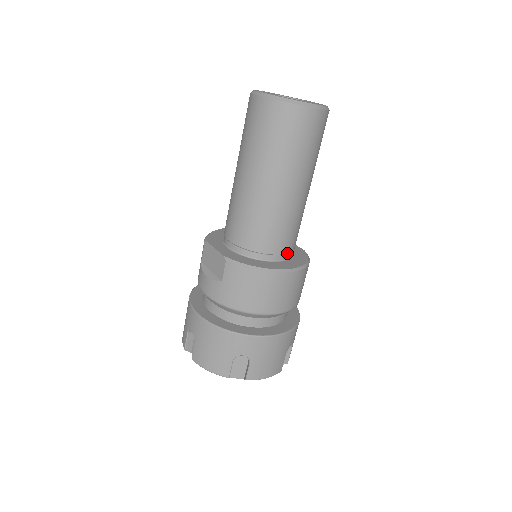
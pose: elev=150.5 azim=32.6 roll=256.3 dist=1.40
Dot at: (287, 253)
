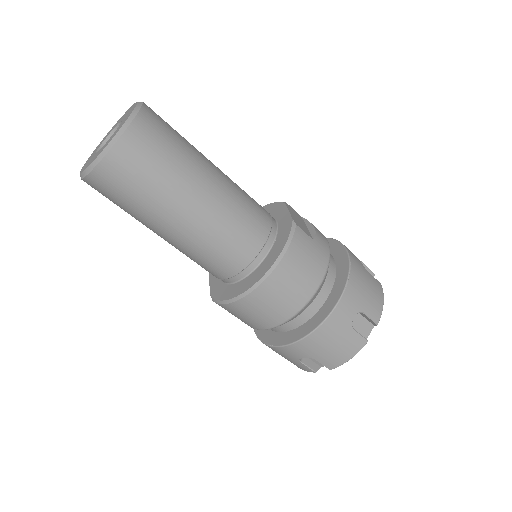
Dot at: (255, 258)
